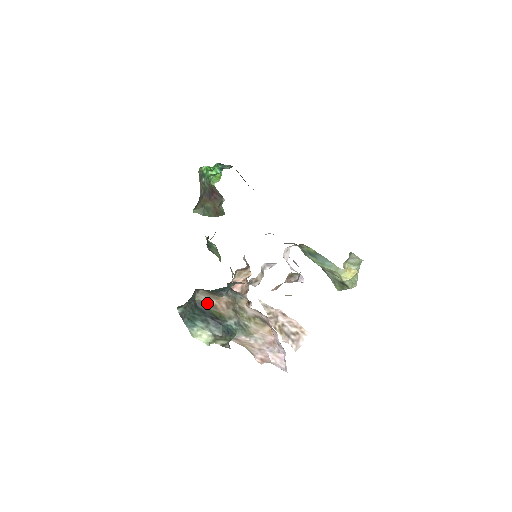
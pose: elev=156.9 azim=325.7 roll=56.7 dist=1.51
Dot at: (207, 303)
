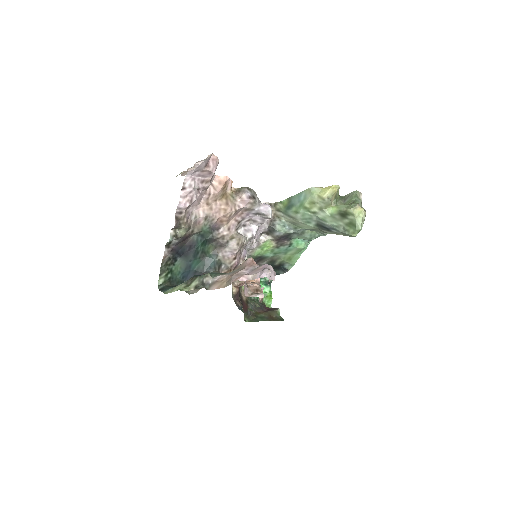
Dot at: occluded
